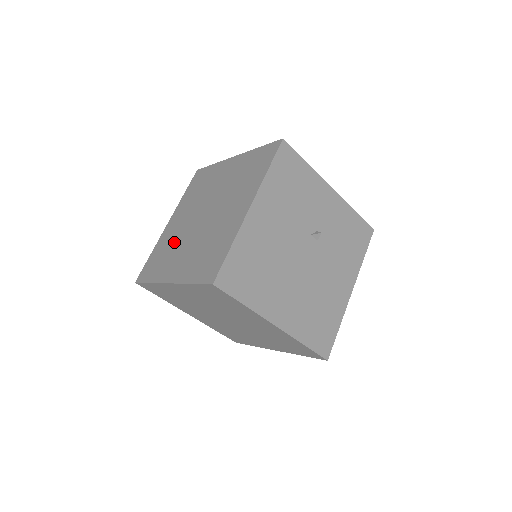
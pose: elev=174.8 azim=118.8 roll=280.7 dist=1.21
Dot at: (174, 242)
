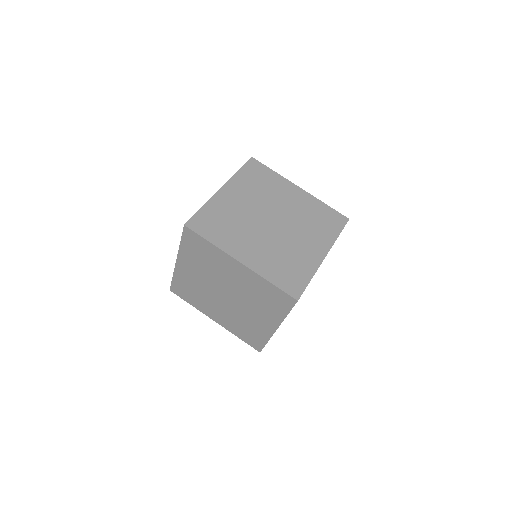
Dot at: occluded
